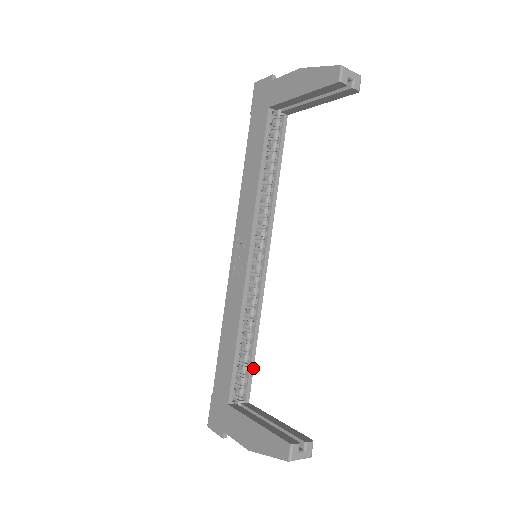
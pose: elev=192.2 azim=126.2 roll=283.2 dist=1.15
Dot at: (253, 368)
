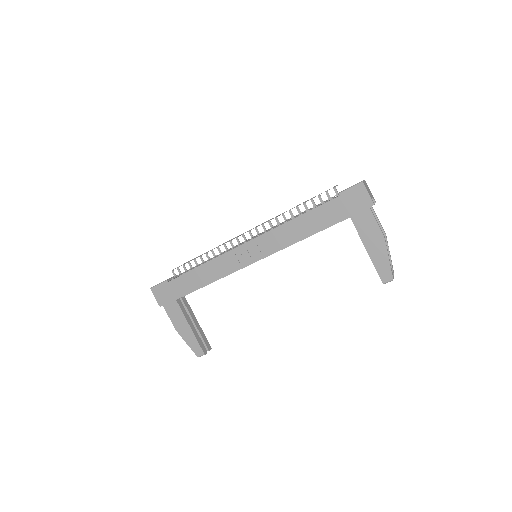
Dot at: occluded
